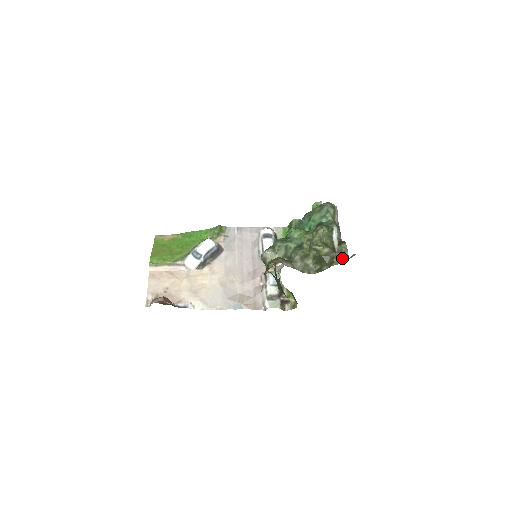
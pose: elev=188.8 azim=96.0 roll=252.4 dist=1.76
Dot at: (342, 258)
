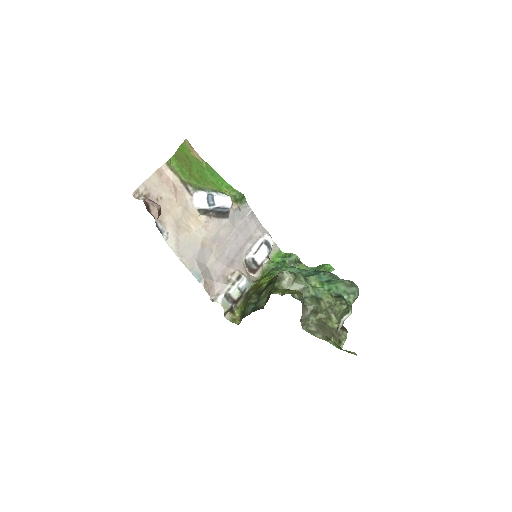
Dot at: (337, 342)
